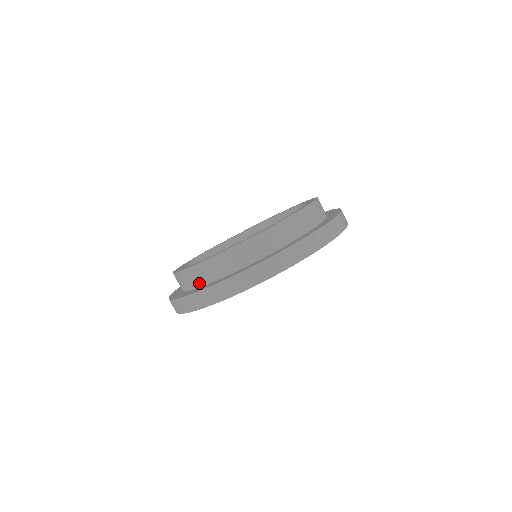
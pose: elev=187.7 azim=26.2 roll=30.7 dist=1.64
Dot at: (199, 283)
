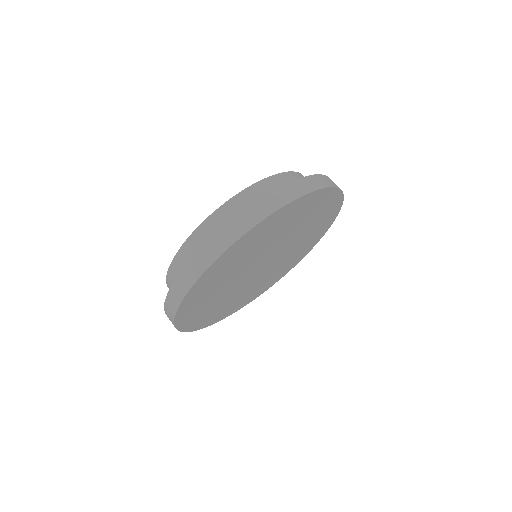
Dot at: occluded
